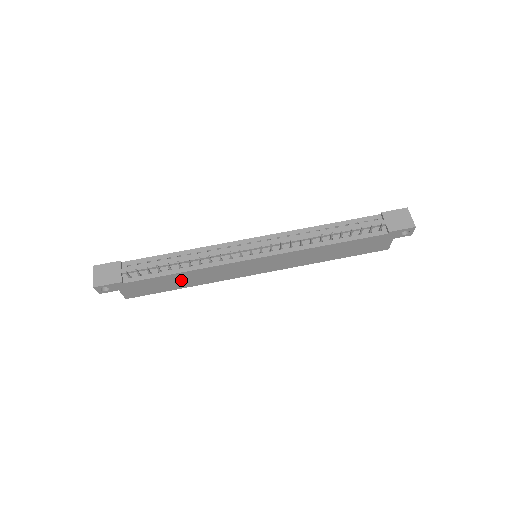
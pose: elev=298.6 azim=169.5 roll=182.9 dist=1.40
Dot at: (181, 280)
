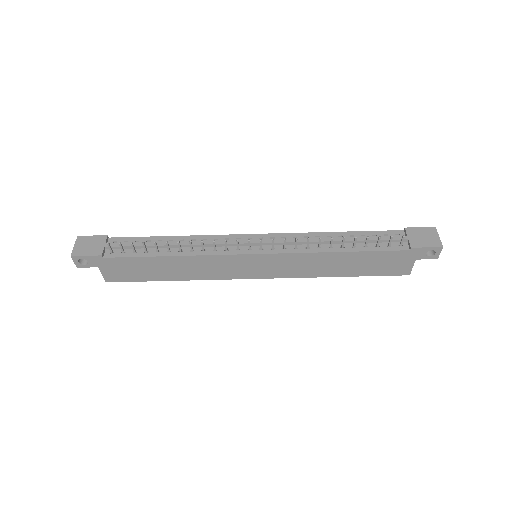
Dot at: (168, 268)
